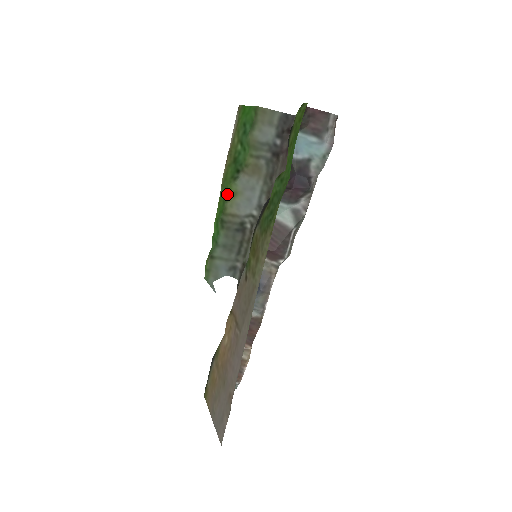
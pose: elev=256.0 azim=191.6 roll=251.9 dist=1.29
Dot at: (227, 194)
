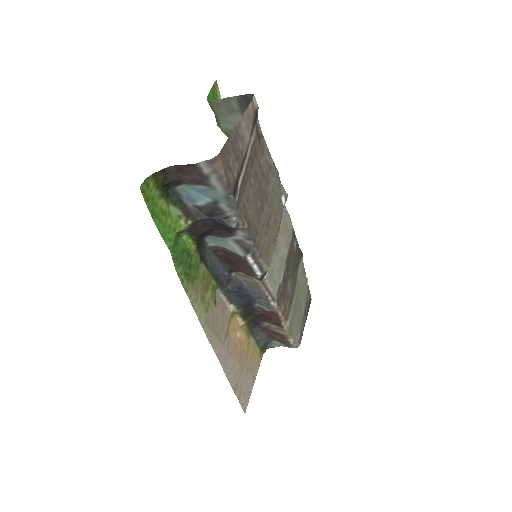
Dot at: occluded
